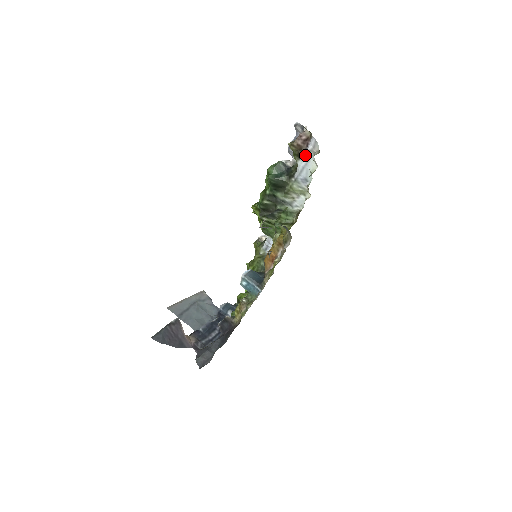
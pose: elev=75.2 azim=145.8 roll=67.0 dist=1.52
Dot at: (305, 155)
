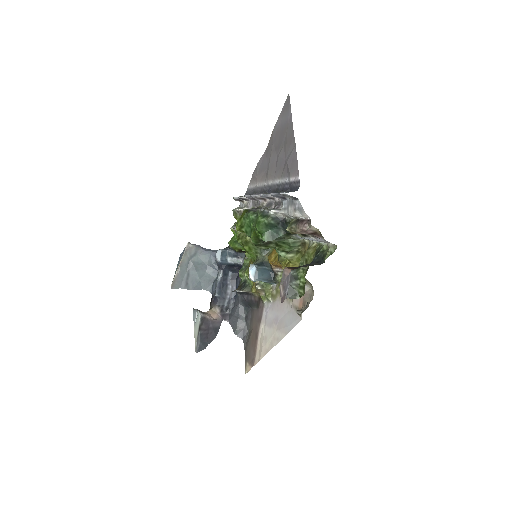
Dot at: occluded
